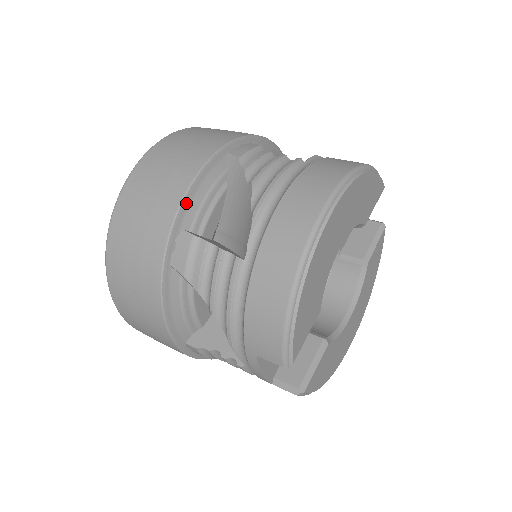
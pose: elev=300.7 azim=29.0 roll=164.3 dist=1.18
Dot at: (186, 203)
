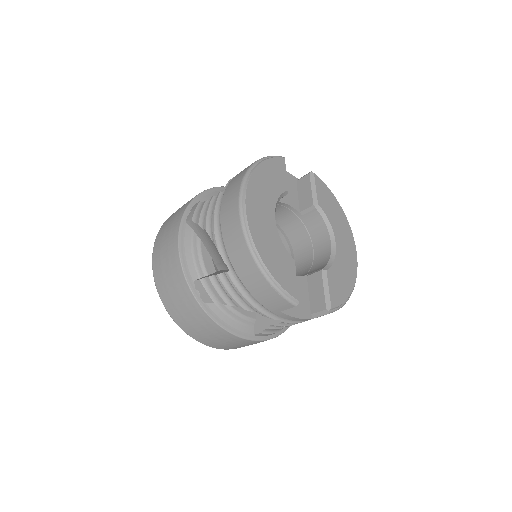
Dot at: (185, 267)
